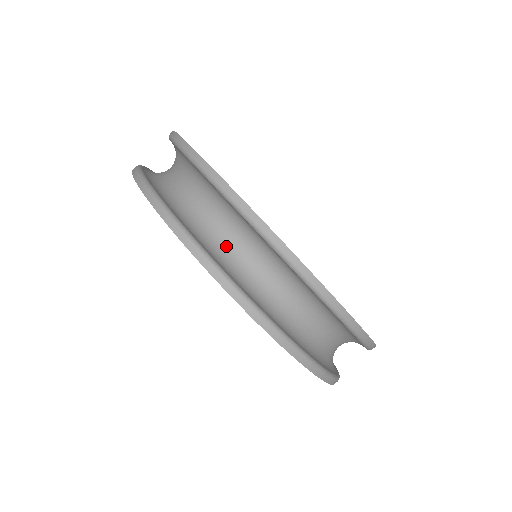
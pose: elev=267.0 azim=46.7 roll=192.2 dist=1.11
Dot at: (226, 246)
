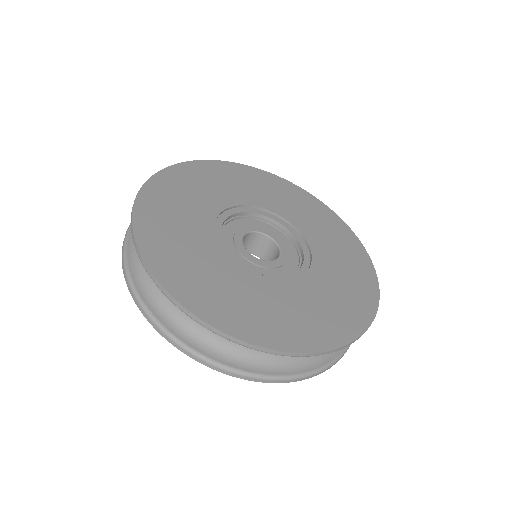
Dot at: (191, 319)
